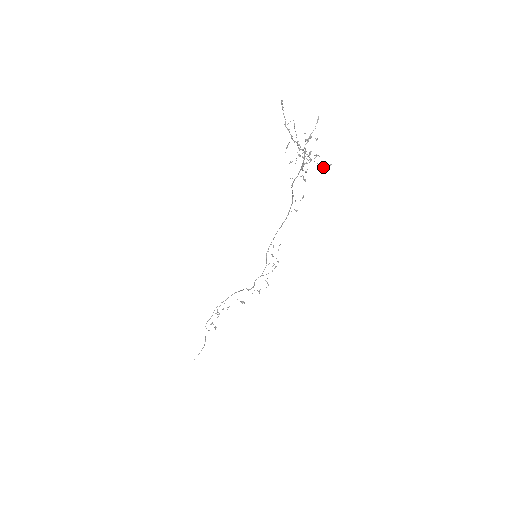
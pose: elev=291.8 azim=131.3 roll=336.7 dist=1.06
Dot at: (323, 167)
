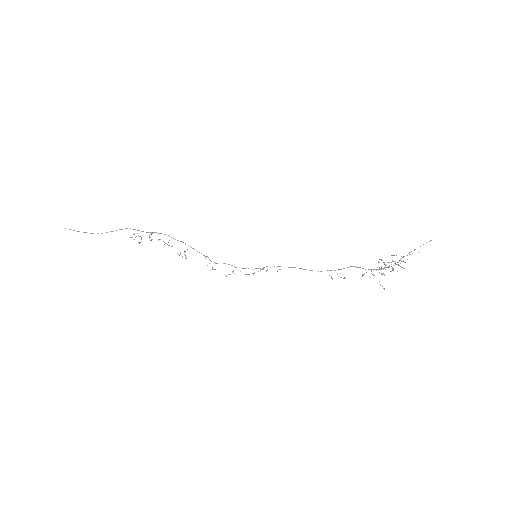
Dot at: occluded
